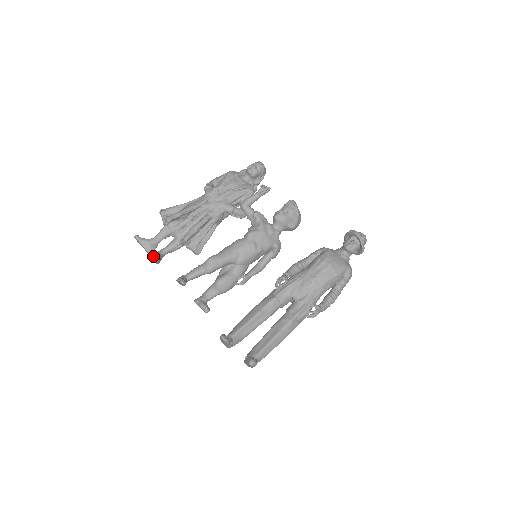
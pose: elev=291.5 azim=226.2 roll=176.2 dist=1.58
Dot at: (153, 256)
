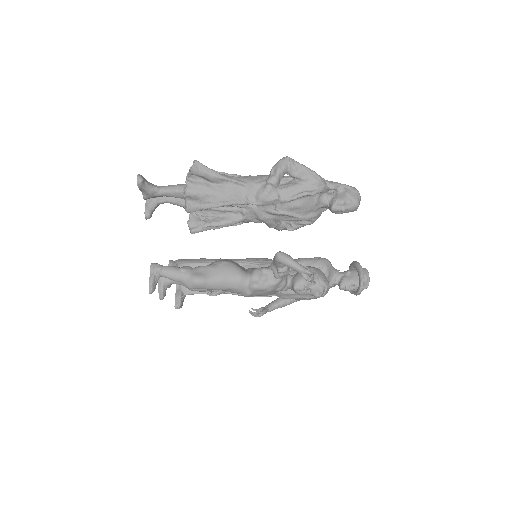
Dot at: (145, 215)
